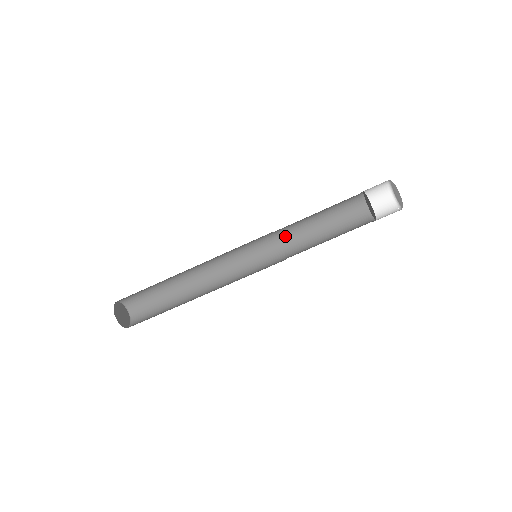
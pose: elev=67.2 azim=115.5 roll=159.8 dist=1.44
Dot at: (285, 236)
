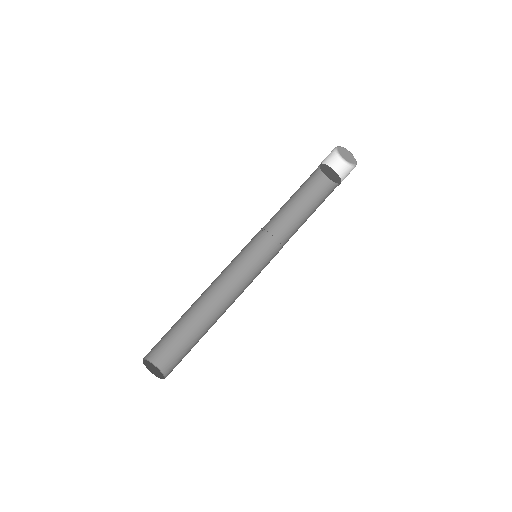
Dot at: (271, 230)
